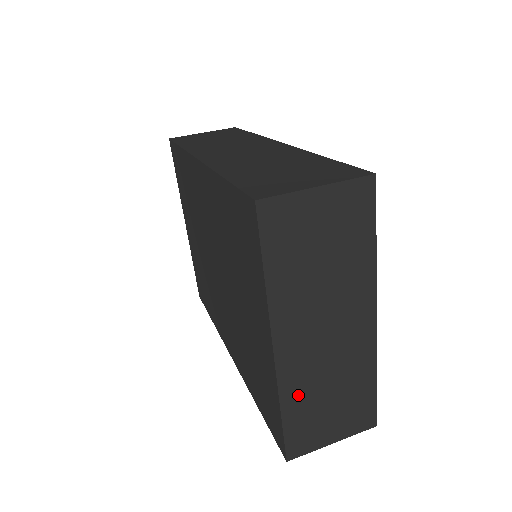
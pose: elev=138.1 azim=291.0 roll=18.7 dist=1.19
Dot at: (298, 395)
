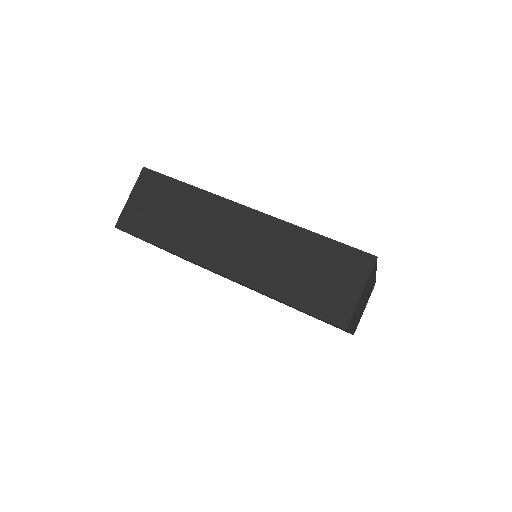
Dot at: (356, 324)
